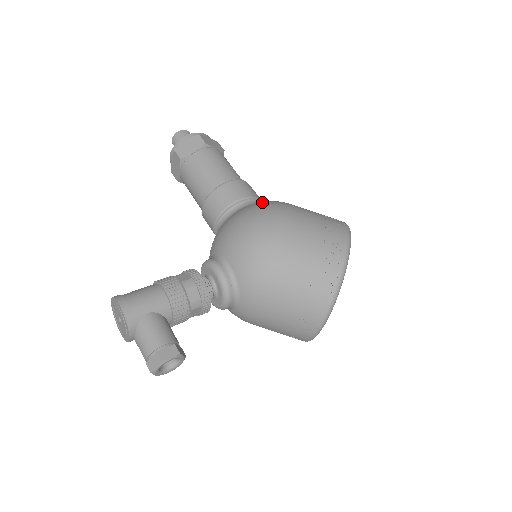
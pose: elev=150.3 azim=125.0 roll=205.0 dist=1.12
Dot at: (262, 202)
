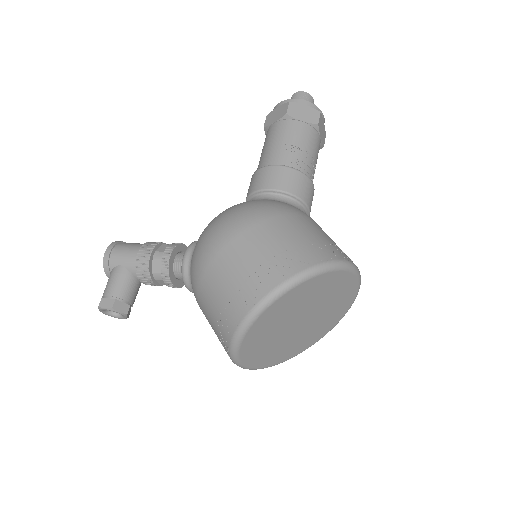
Dot at: (259, 201)
